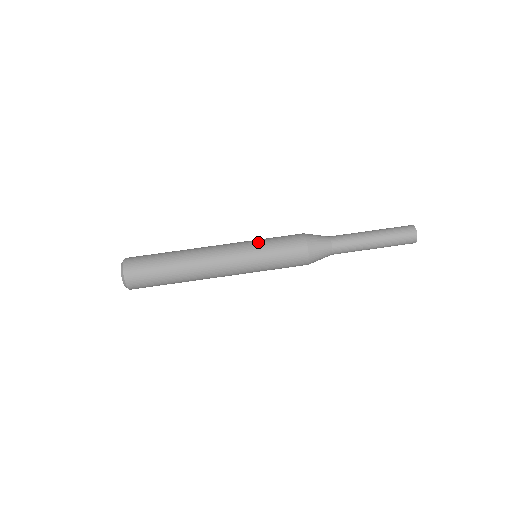
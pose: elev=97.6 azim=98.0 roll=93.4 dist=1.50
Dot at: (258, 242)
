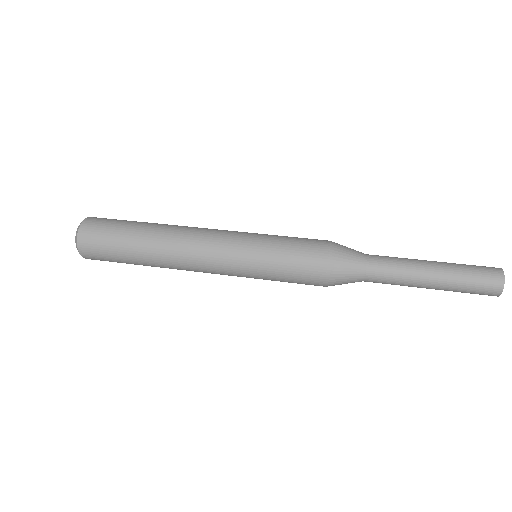
Dot at: (262, 236)
